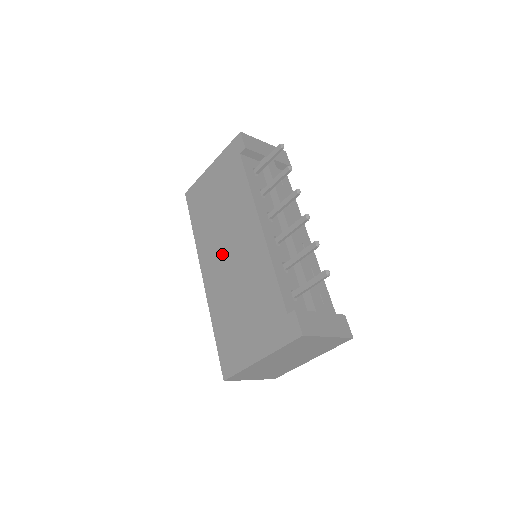
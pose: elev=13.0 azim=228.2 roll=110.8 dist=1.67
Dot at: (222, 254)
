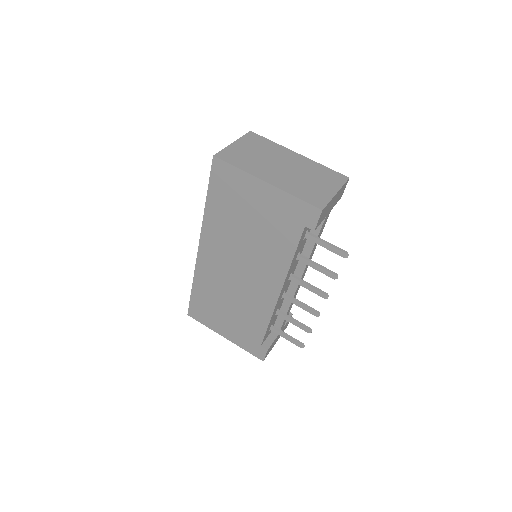
Dot at: (230, 262)
